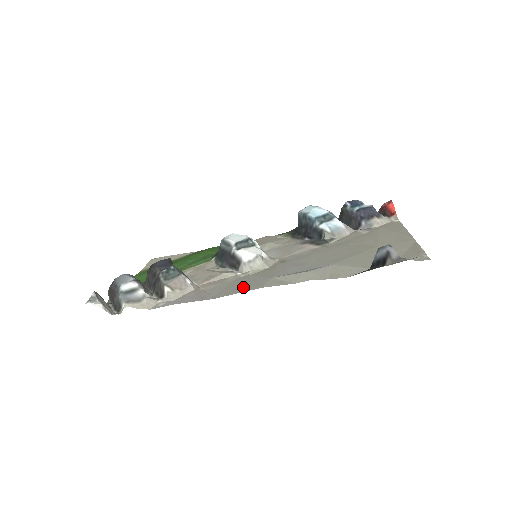
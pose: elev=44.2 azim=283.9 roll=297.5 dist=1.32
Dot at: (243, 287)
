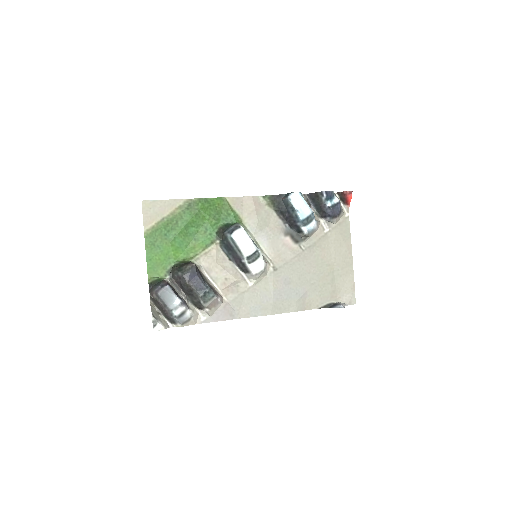
Dot at: (257, 309)
